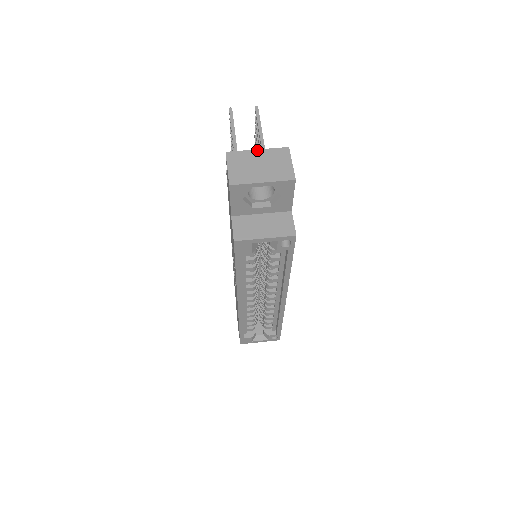
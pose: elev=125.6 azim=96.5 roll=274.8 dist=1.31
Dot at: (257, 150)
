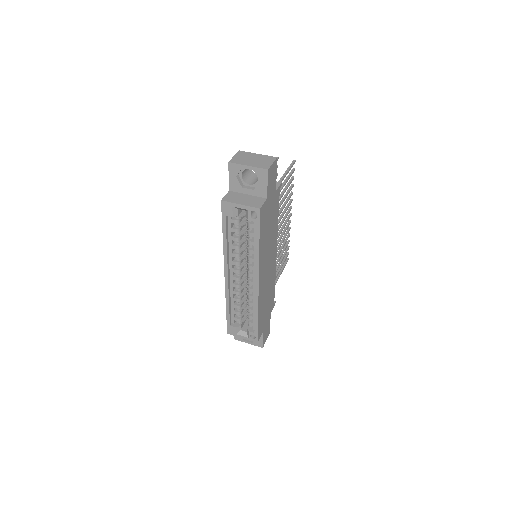
Dot at: (258, 154)
